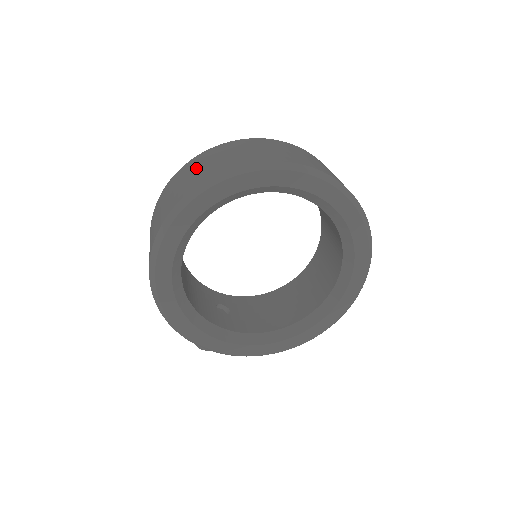
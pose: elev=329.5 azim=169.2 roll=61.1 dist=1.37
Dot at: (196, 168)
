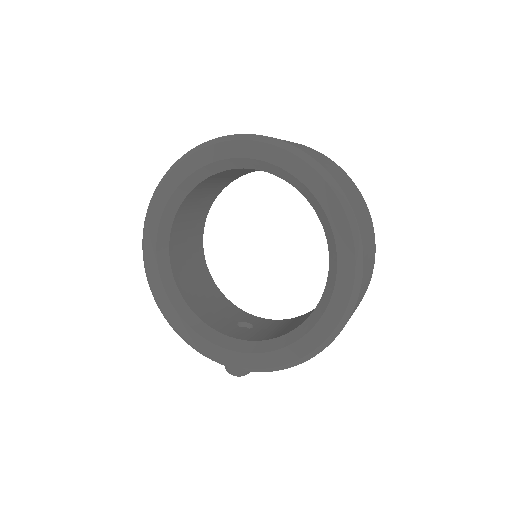
Dot at: occluded
